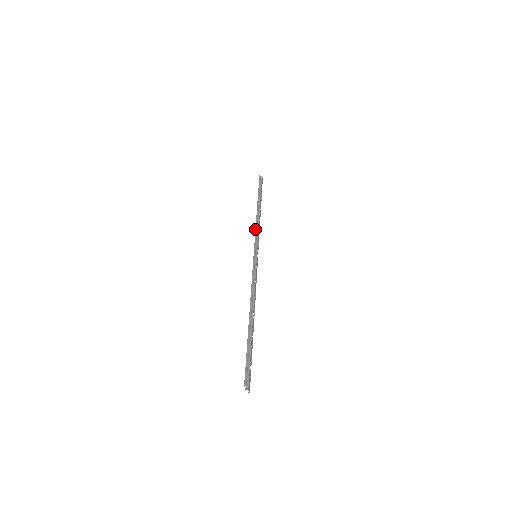
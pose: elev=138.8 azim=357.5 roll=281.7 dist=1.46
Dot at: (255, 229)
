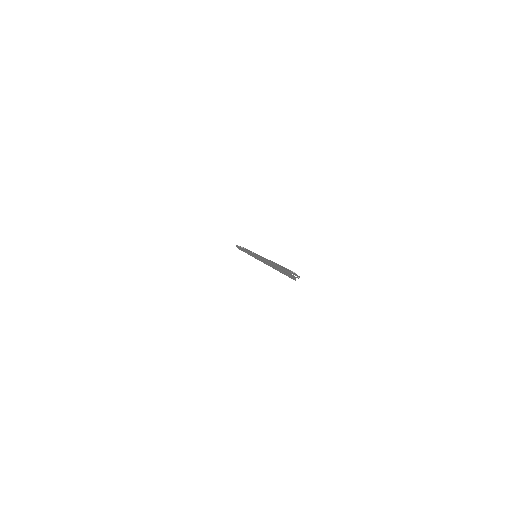
Dot at: occluded
